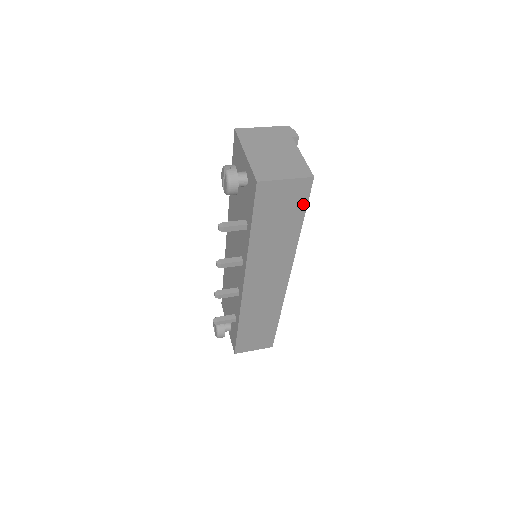
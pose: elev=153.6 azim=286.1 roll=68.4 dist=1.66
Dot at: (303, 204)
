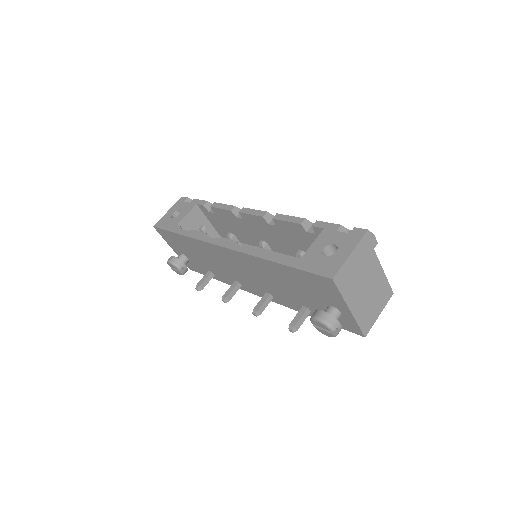
Dot at: occluded
